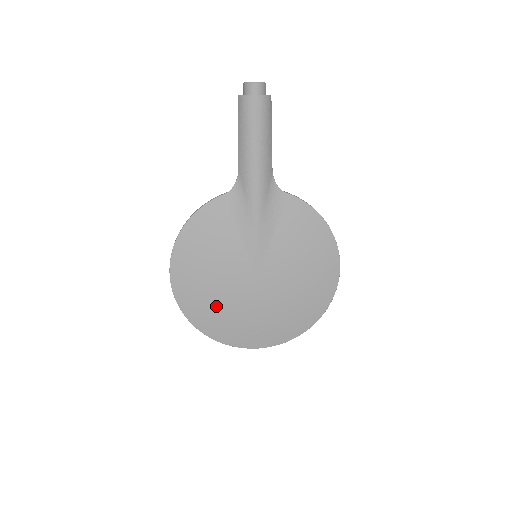
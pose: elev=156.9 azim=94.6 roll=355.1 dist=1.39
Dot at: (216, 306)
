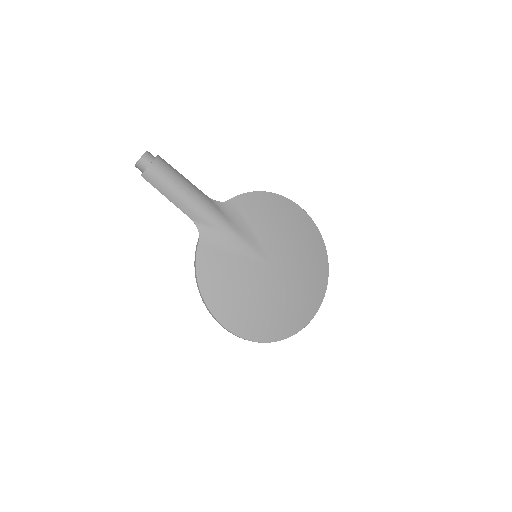
Dot at: (272, 312)
